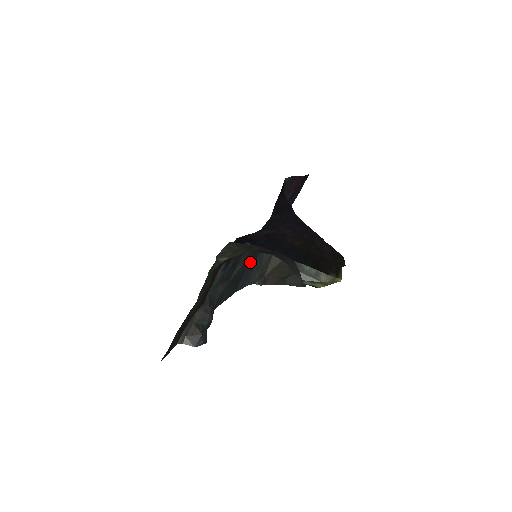
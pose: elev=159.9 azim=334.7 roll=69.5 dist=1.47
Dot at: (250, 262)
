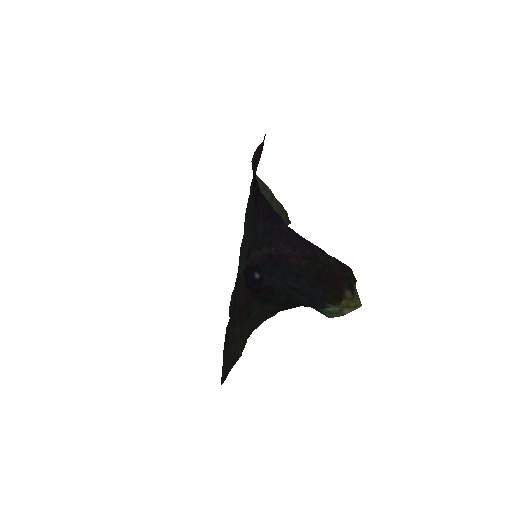
Dot at: occluded
